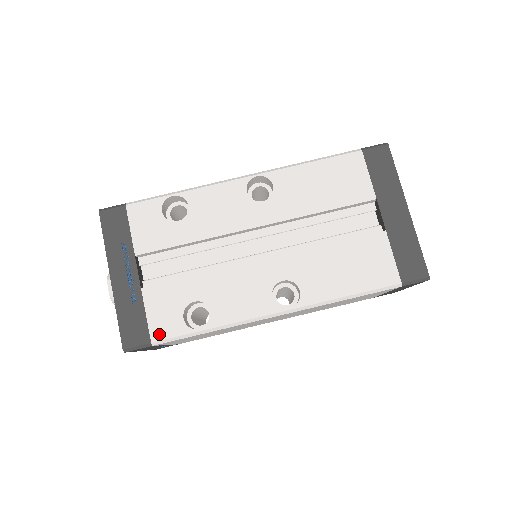
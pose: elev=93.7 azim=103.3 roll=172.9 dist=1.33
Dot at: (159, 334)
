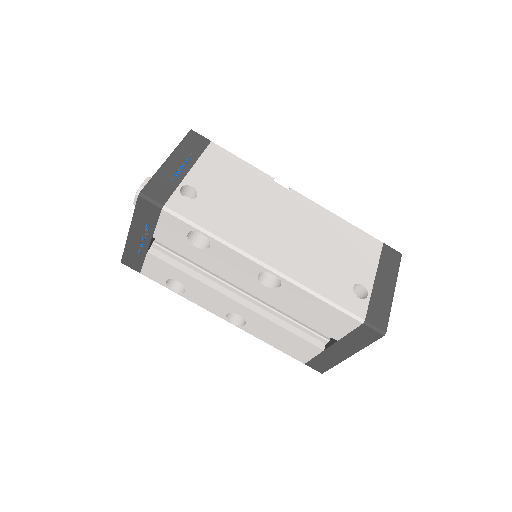
Dot at: (147, 274)
